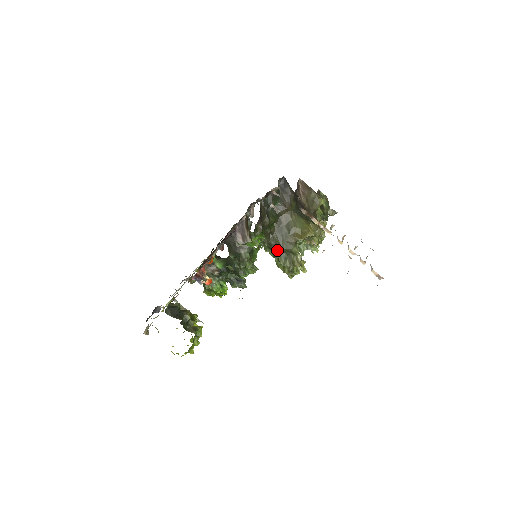
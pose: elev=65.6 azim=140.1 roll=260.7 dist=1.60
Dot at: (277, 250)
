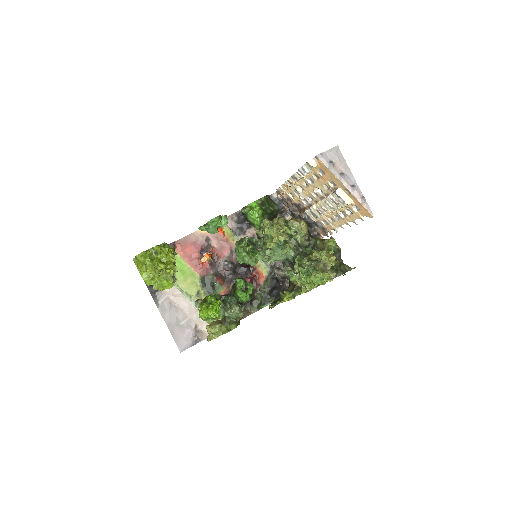
Dot at: occluded
